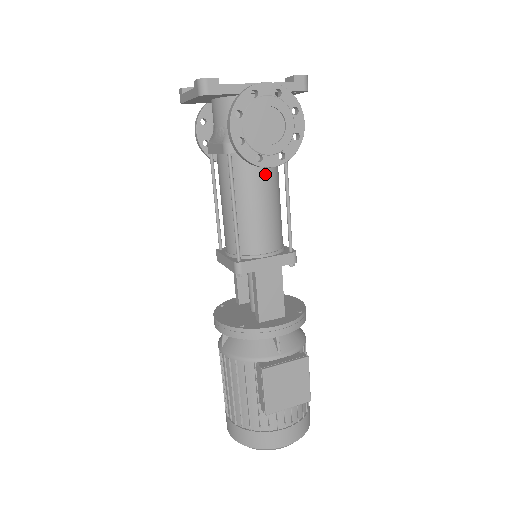
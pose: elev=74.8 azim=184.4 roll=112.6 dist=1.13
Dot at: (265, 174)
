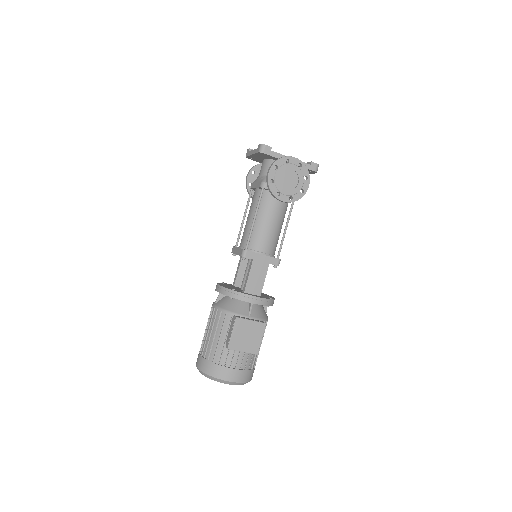
Dot at: (278, 207)
